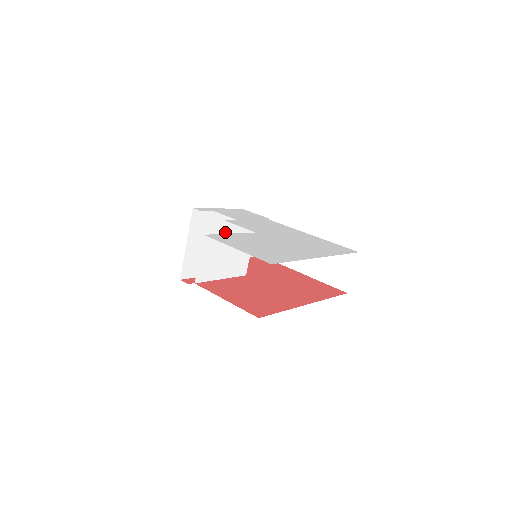
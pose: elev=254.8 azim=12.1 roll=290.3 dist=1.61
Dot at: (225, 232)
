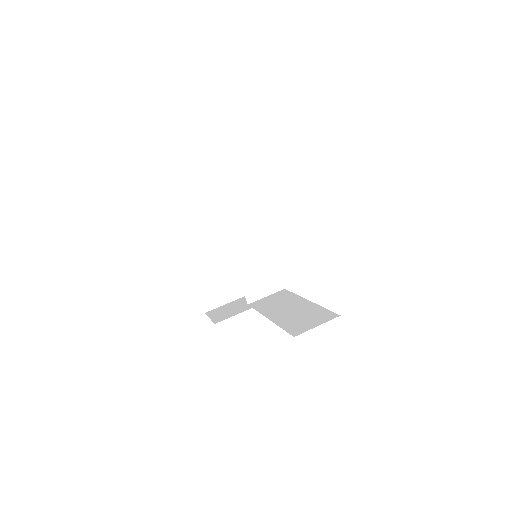
Dot at: occluded
